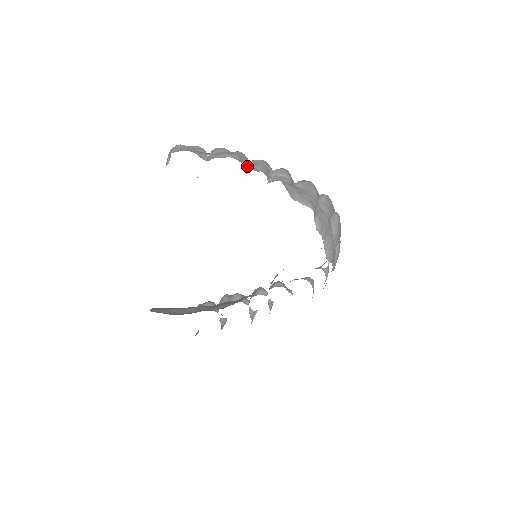
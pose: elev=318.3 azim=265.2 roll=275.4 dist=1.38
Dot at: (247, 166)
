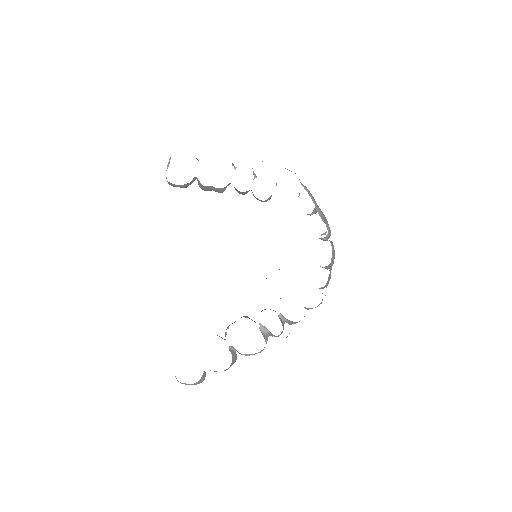
Dot at: (234, 167)
